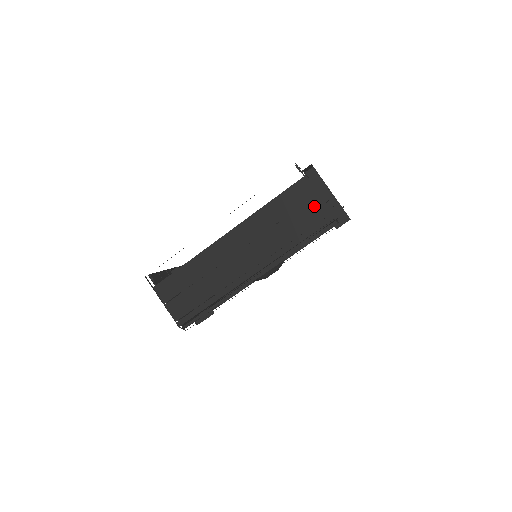
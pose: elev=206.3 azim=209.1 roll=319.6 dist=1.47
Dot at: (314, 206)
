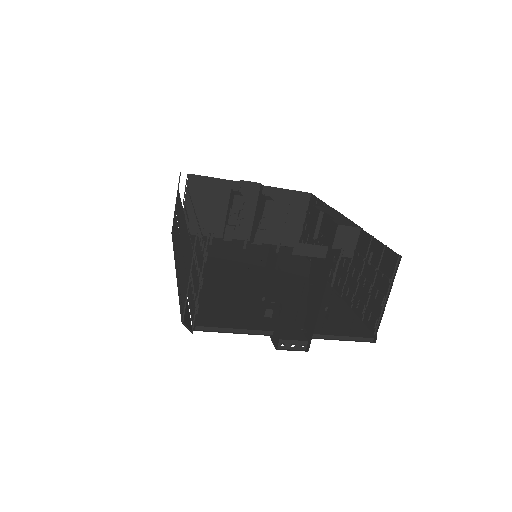
Dot at: (186, 289)
